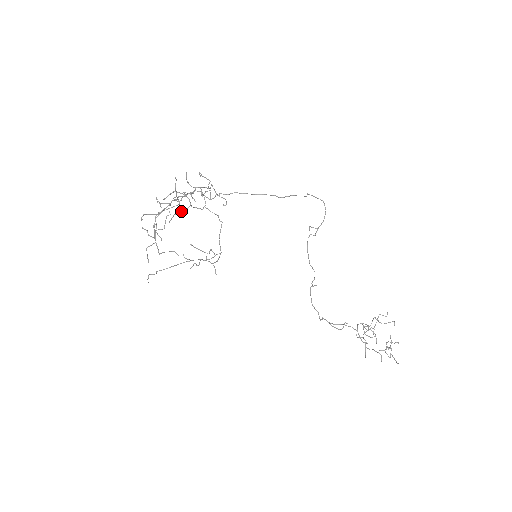
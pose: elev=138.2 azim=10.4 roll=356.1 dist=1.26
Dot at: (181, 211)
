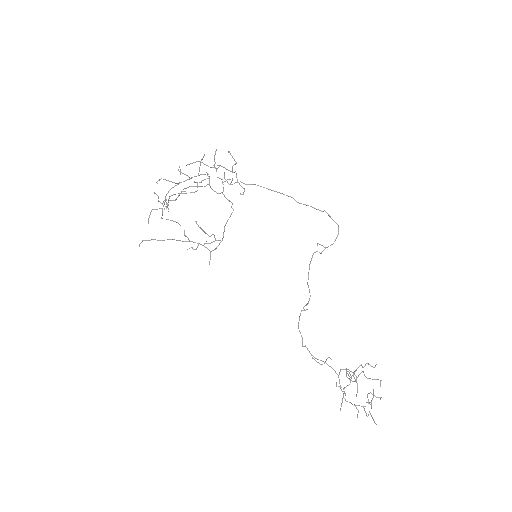
Dot at: (198, 186)
